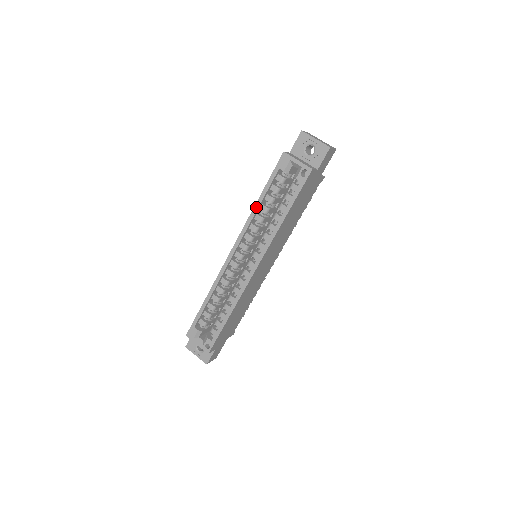
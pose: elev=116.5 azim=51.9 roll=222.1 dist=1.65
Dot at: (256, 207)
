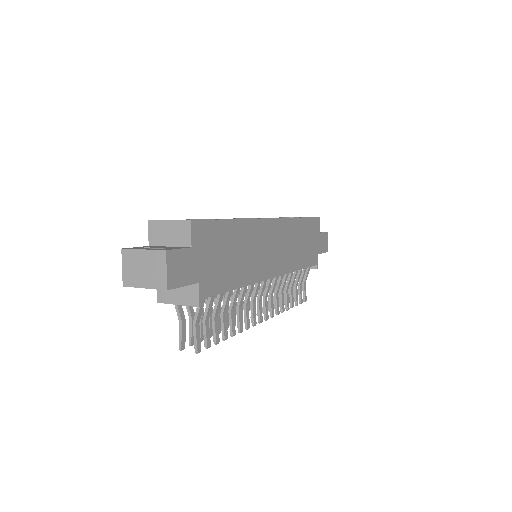
Dot at: occluded
